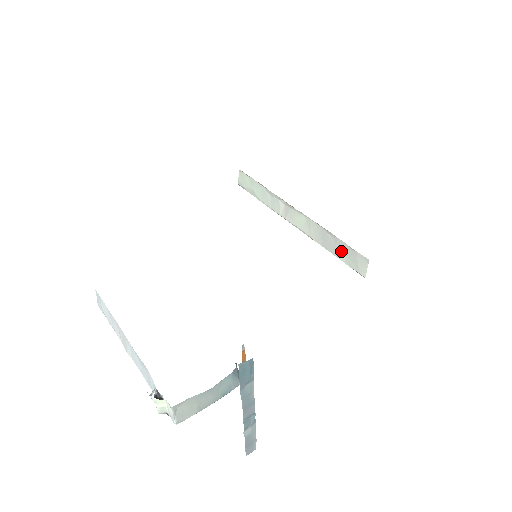
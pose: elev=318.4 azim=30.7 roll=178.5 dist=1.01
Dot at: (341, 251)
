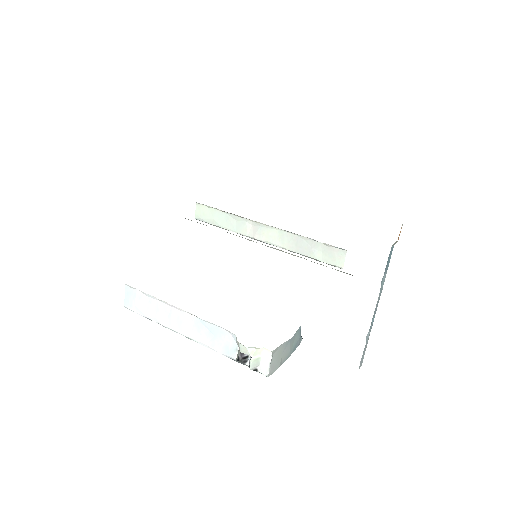
Dot at: (317, 251)
